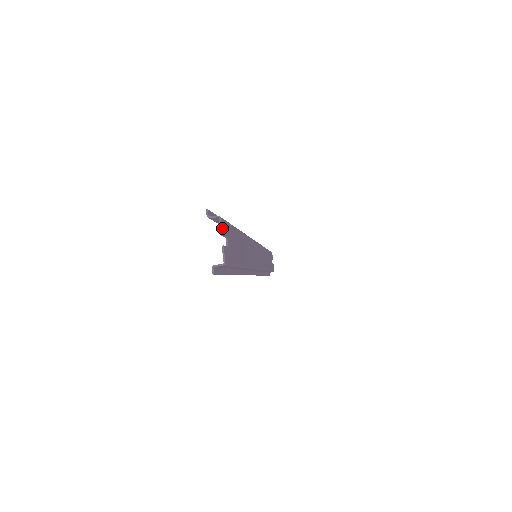
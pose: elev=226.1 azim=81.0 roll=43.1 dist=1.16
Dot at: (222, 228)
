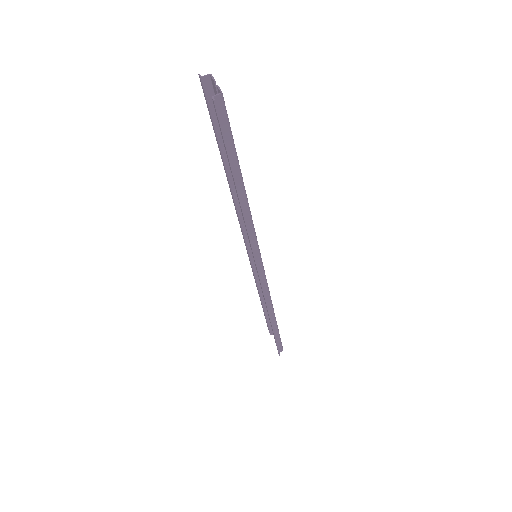
Dot at: (214, 81)
